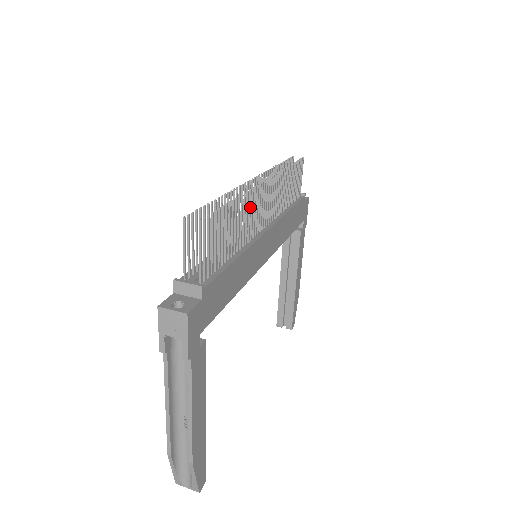
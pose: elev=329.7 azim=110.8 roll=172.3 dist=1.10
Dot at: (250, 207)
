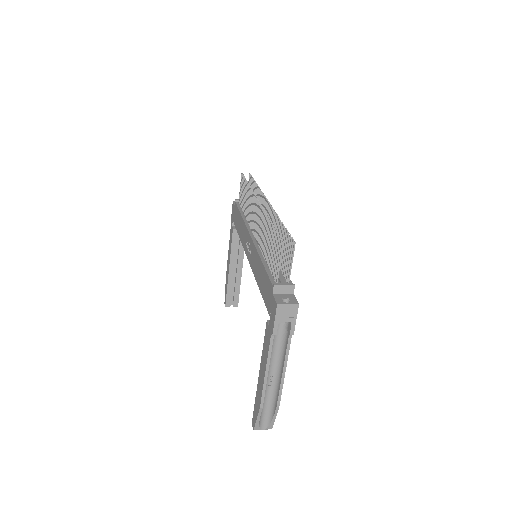
Dot at: (273, 223)
